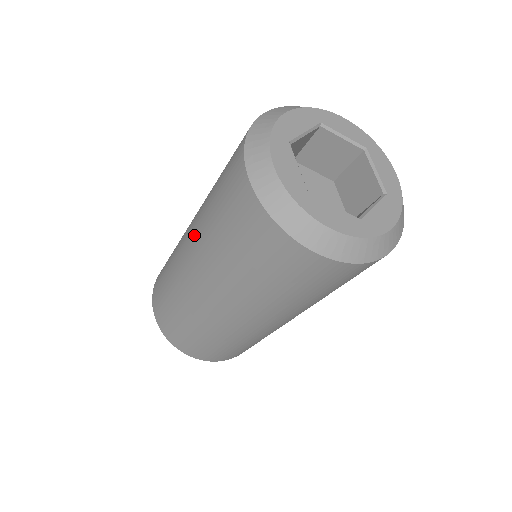
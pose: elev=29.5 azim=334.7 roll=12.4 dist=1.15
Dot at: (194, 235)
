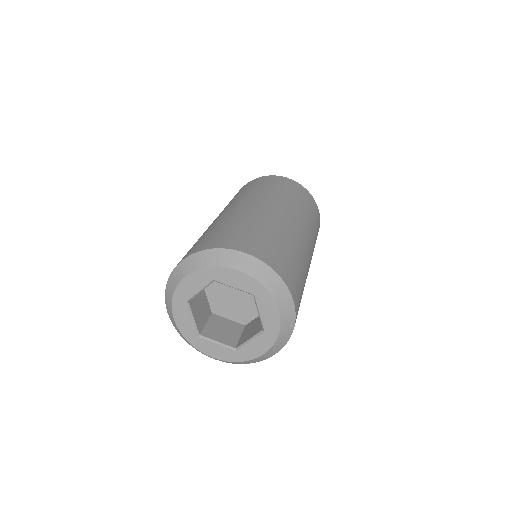
Dot at: occluded
